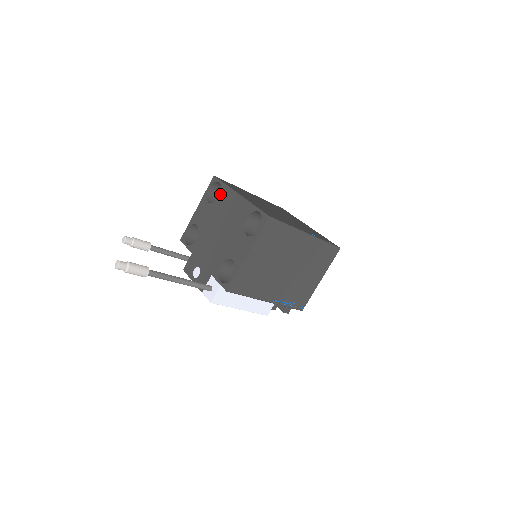
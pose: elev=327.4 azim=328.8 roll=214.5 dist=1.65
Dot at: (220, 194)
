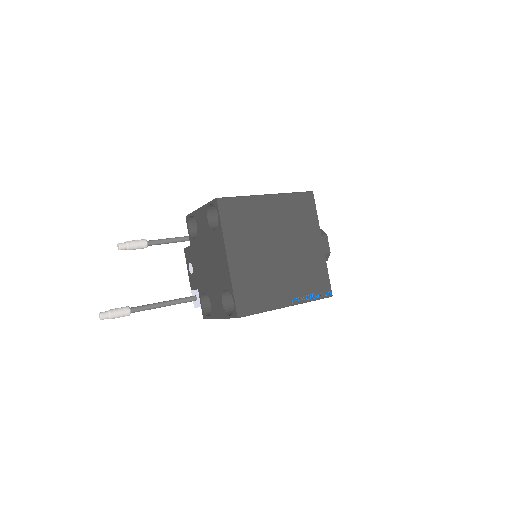
Dot at: (216, 229)
